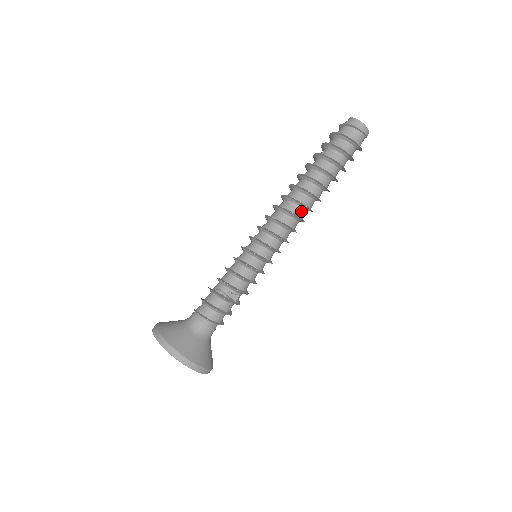
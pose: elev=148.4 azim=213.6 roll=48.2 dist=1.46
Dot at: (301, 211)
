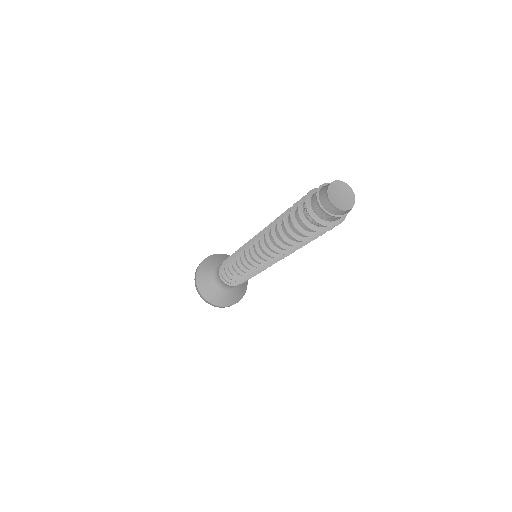
Dot at: occluded
